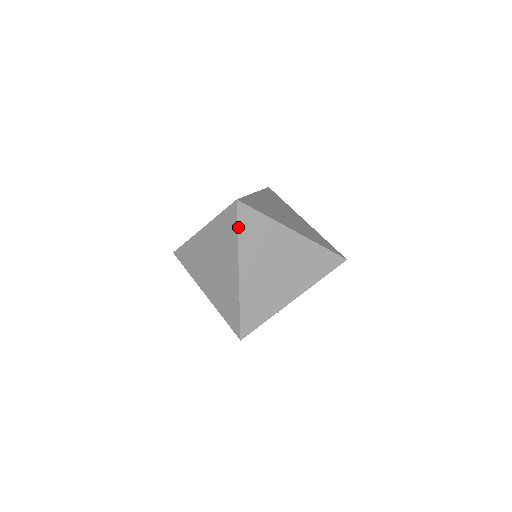
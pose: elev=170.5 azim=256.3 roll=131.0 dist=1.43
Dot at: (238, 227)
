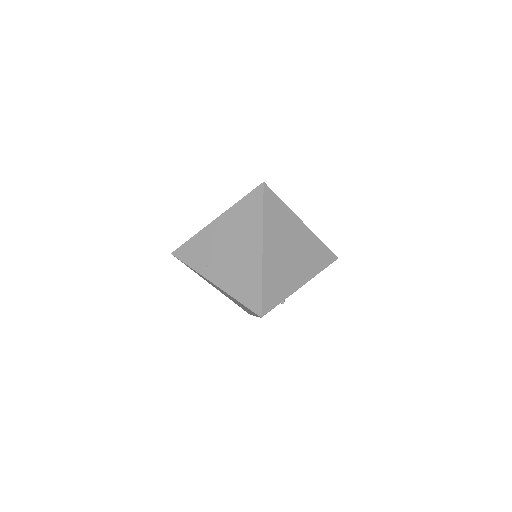
Dot at: (264, 206)
